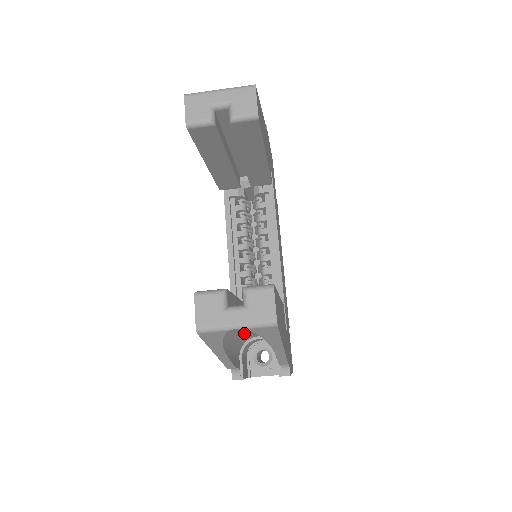
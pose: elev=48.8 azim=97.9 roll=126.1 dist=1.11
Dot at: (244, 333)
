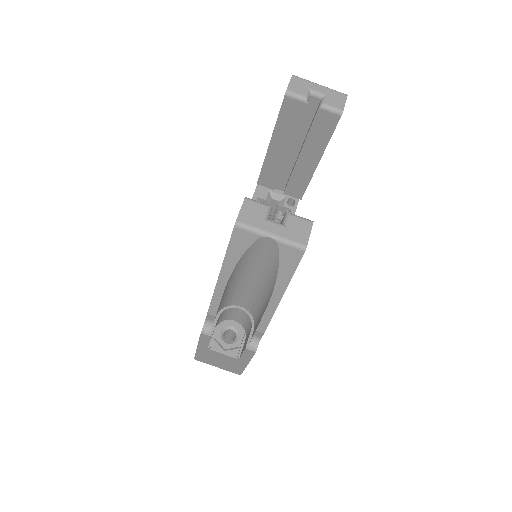
Dot at: (251, 272)
